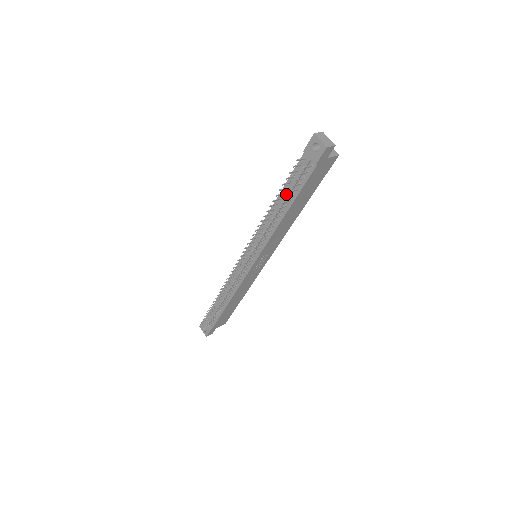
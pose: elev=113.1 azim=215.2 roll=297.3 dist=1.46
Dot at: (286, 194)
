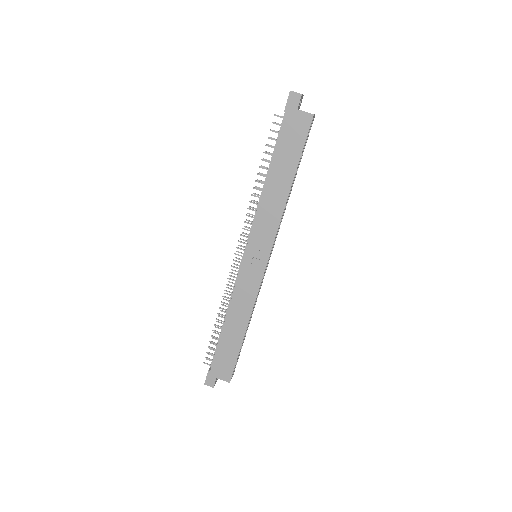
Dot at: (272, 158)
